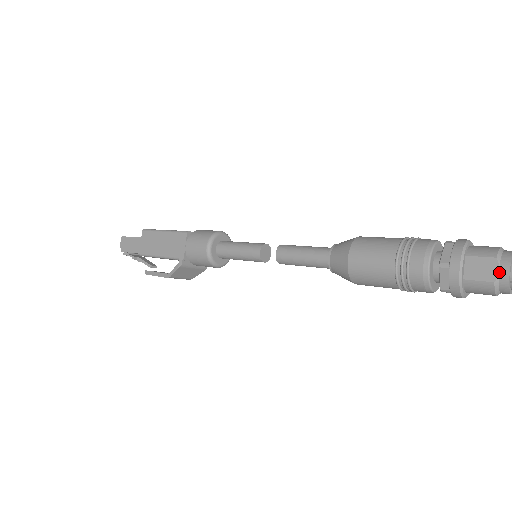
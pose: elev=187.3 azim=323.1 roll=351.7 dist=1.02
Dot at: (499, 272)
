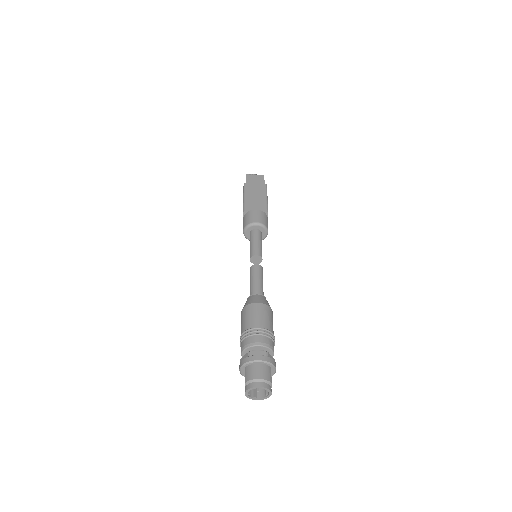
Dot at: (245, 389)
